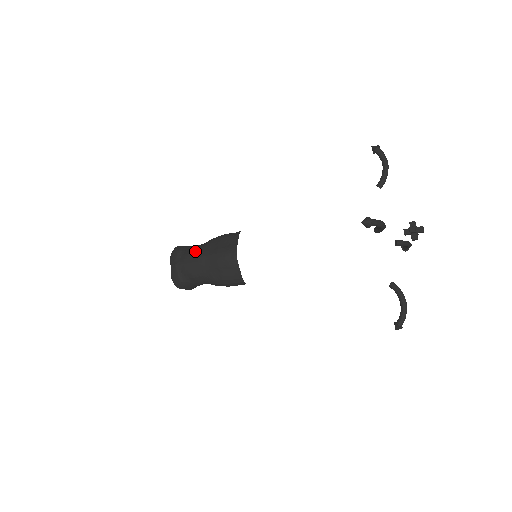
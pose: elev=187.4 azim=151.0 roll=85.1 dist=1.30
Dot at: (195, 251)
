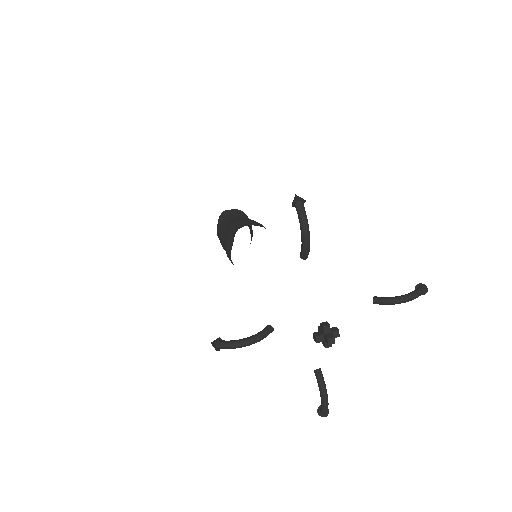
Dot at: (222, 230)
